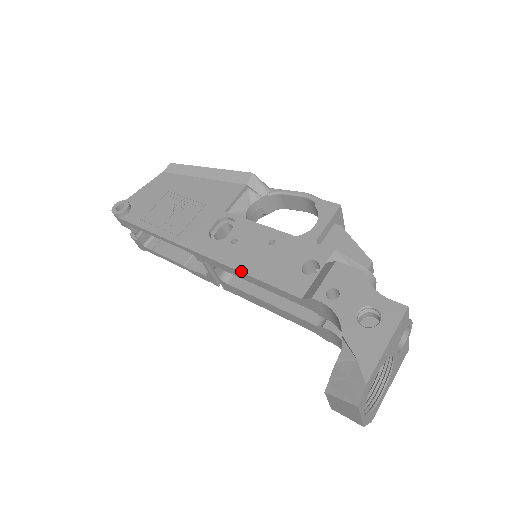
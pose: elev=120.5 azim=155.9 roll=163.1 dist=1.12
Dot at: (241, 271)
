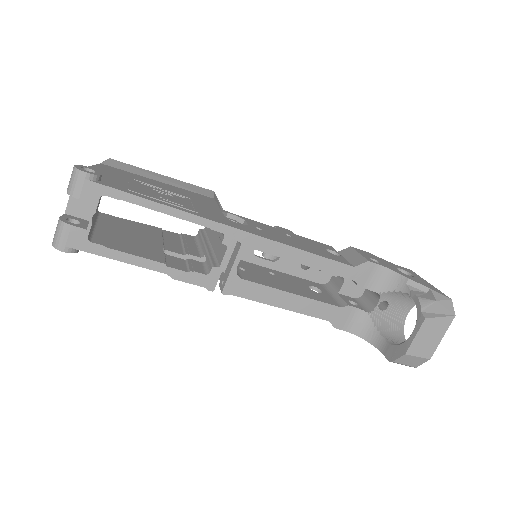
Dot at: (293, 246)
